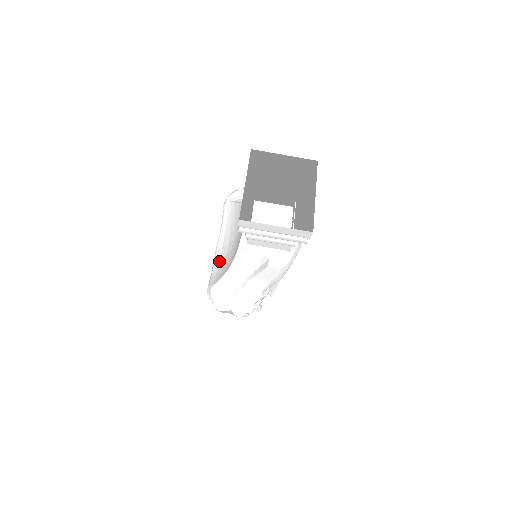
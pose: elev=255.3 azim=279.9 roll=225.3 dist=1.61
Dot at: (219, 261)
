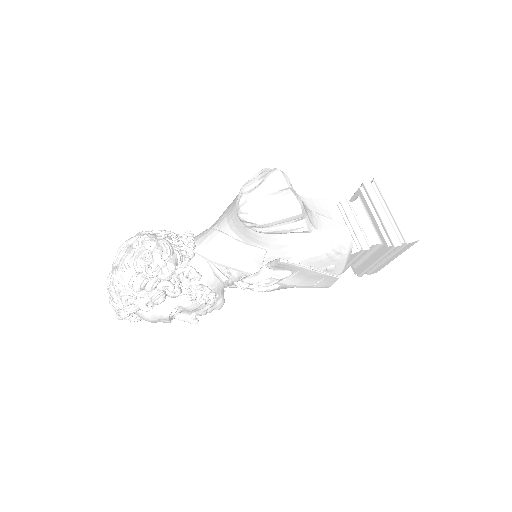
Dot at: occluded
